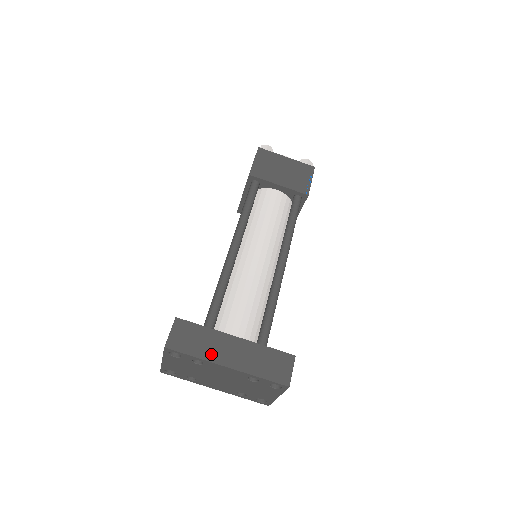
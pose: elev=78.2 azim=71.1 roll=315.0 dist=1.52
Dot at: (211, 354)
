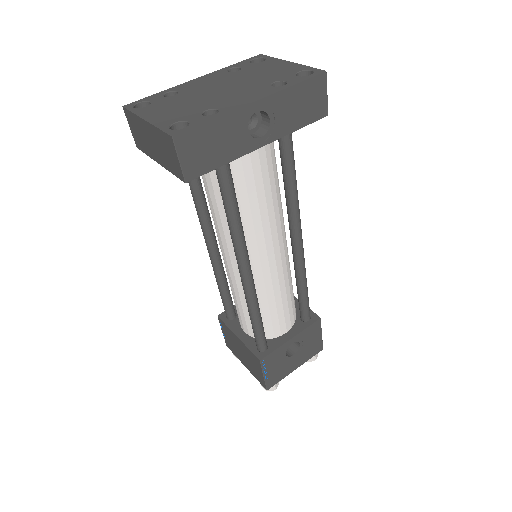
Dot at: occluded
